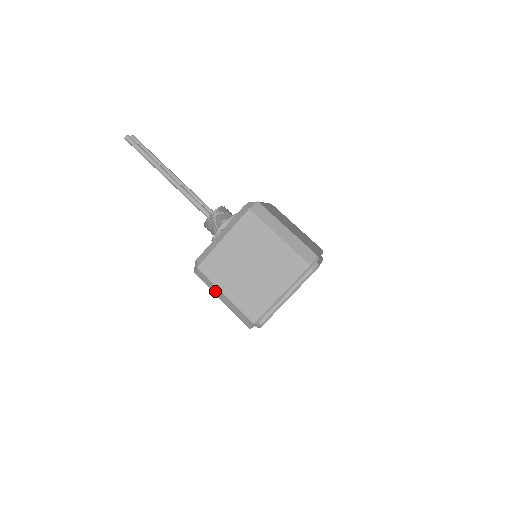
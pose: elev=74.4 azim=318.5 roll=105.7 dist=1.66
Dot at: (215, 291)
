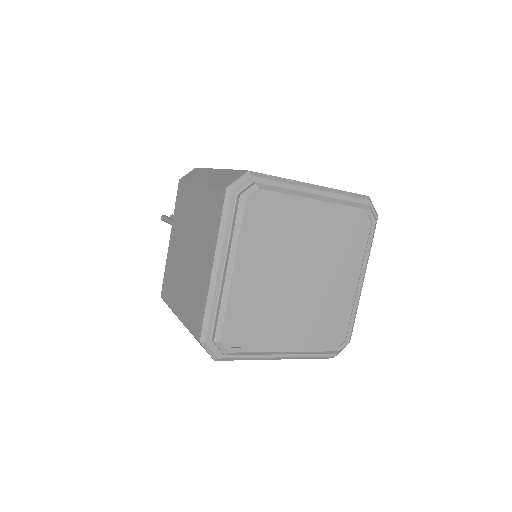
Dot at: occluded
